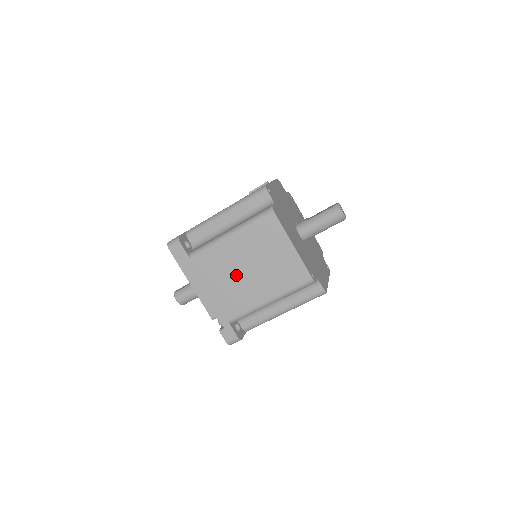
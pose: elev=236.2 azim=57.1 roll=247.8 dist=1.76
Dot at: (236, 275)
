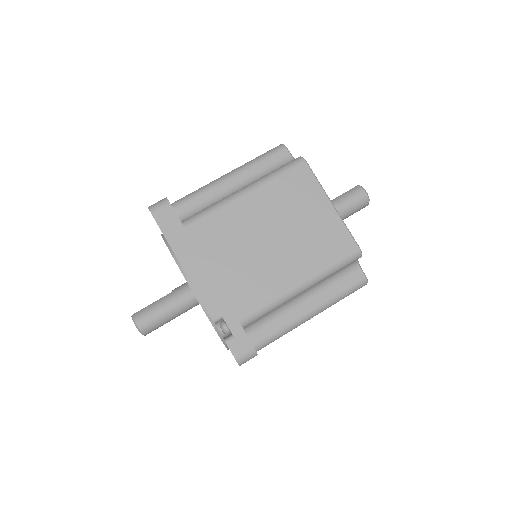
Dot at: (253, 248)
